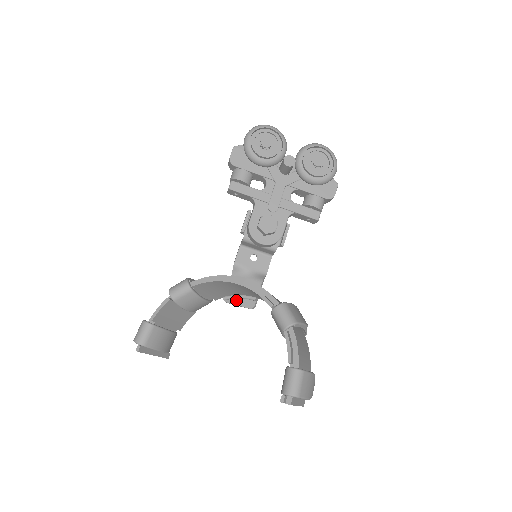
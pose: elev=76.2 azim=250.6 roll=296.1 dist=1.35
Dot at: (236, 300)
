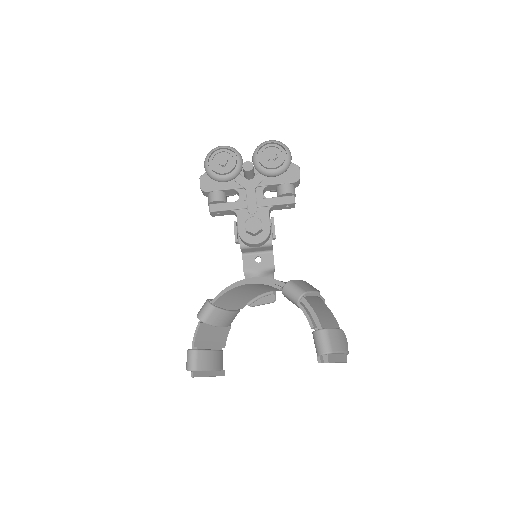
Dot at: (258, 301)
